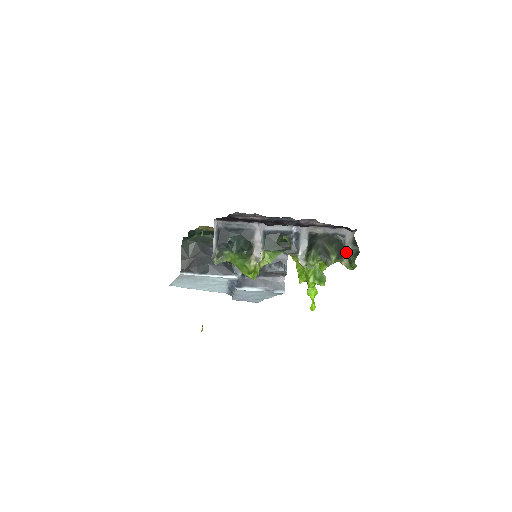
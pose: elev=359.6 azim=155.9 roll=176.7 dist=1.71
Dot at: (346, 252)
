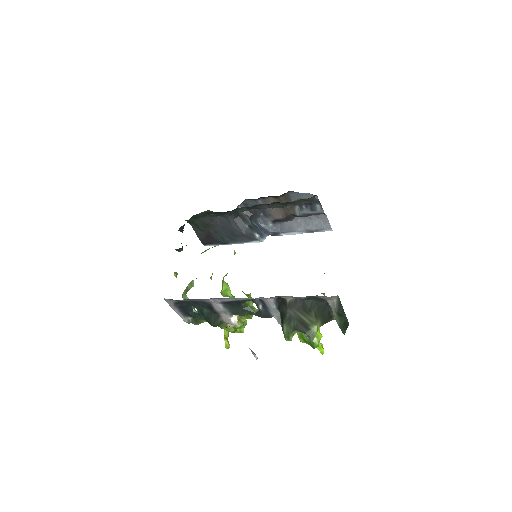
Dot at: (334, 315)
